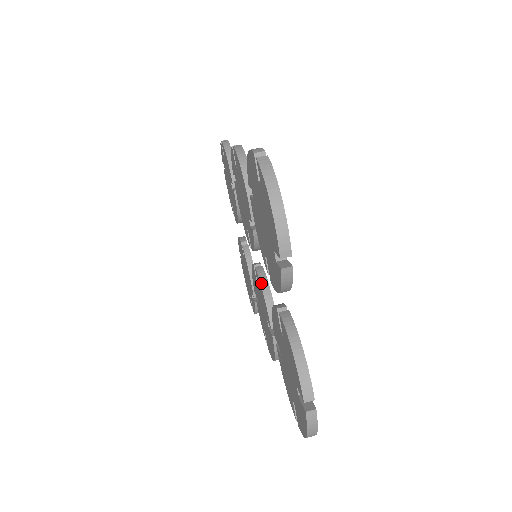
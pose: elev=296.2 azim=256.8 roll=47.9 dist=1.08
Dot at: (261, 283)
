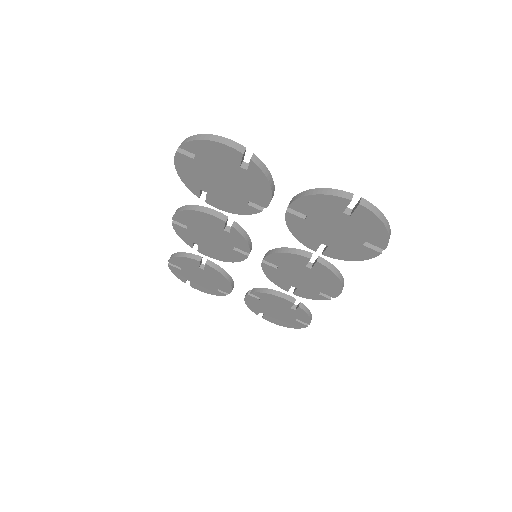
Dot at: (274, 253)
